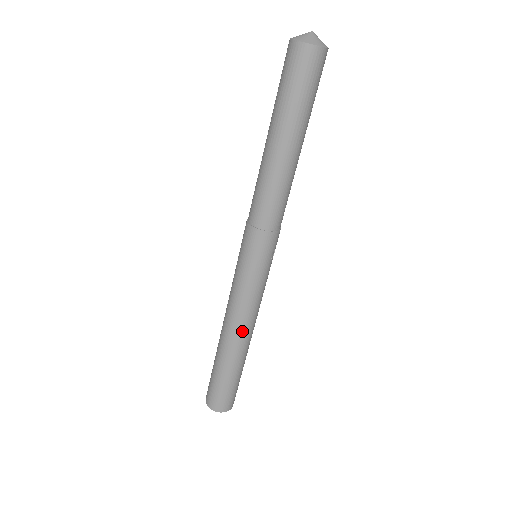
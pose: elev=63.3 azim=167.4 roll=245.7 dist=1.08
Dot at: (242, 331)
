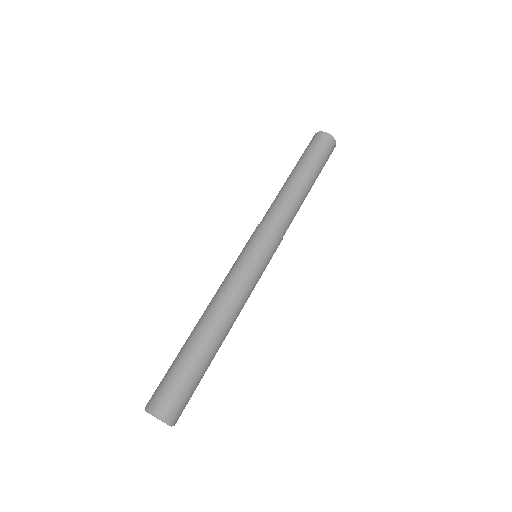
Dot at: (229, 315)
